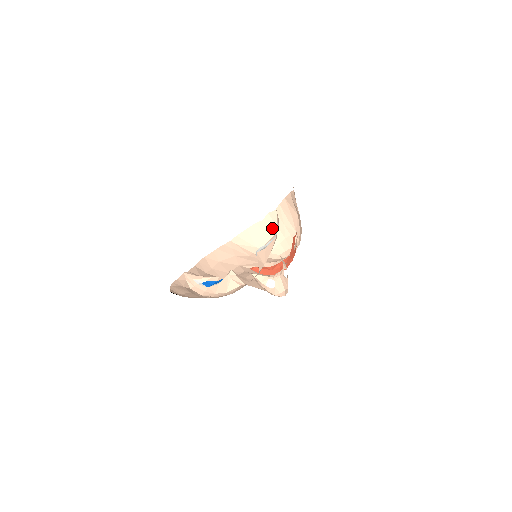
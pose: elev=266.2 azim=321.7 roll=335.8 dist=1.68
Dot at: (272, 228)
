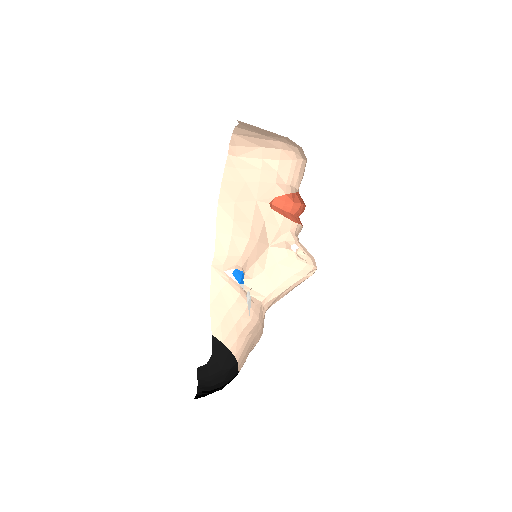
Dot at: (259, 130)
